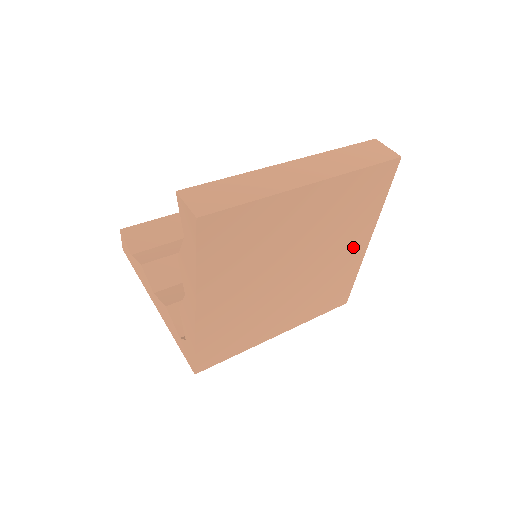
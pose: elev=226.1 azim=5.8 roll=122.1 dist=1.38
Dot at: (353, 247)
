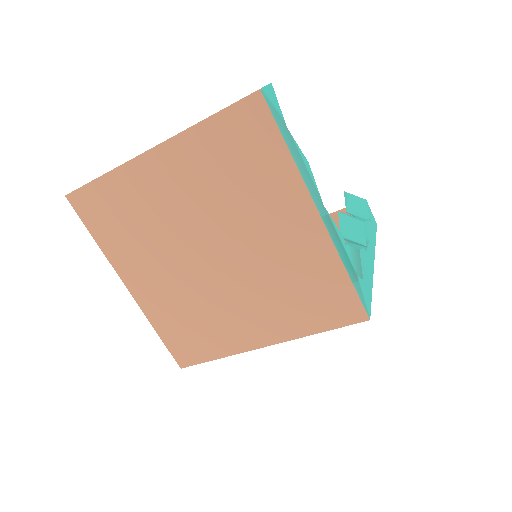
Dot at: (293, 225)
